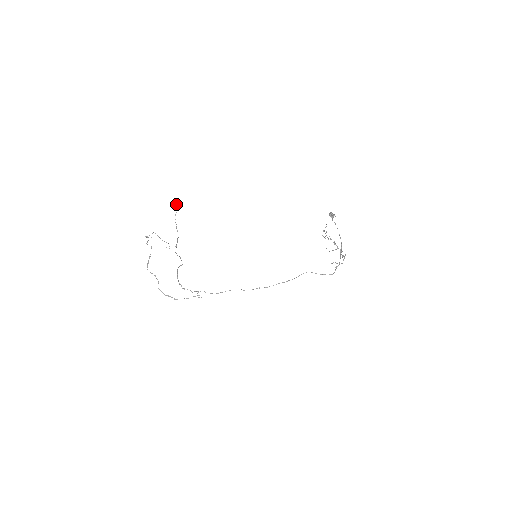
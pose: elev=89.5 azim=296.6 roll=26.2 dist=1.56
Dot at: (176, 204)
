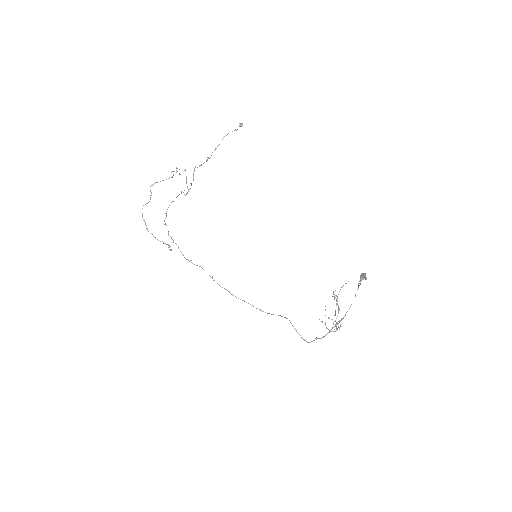
Dot at: (240, 125)
